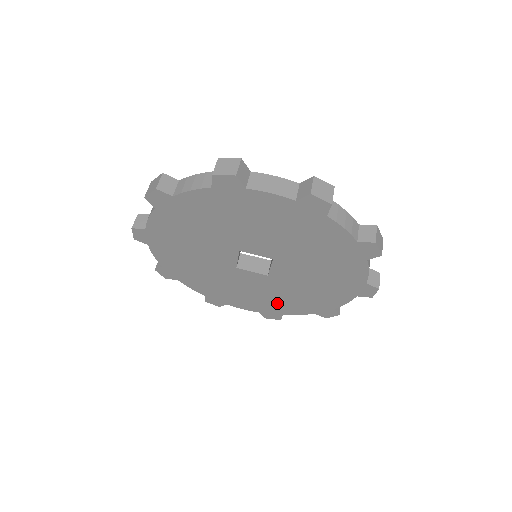
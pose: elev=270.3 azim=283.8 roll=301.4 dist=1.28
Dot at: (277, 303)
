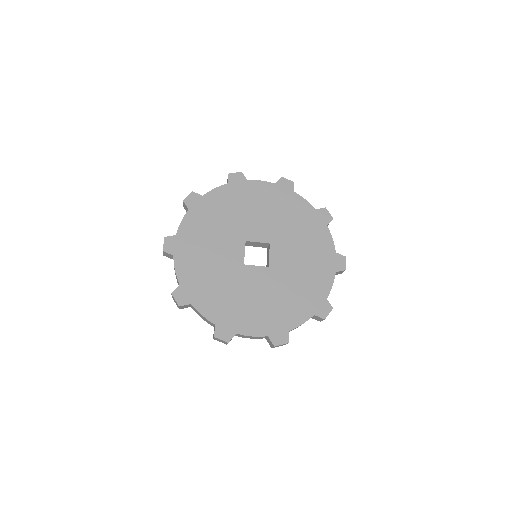
Dot at: occluded
